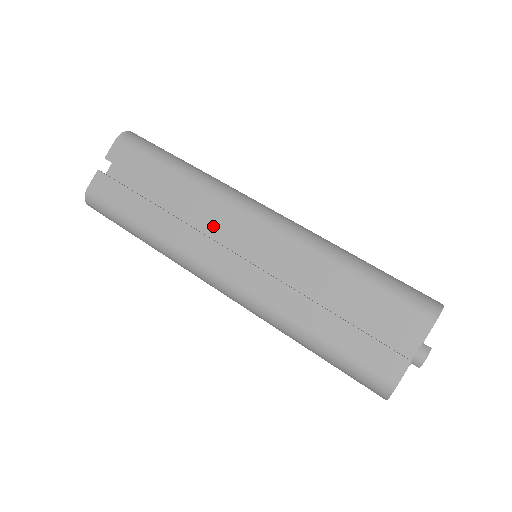
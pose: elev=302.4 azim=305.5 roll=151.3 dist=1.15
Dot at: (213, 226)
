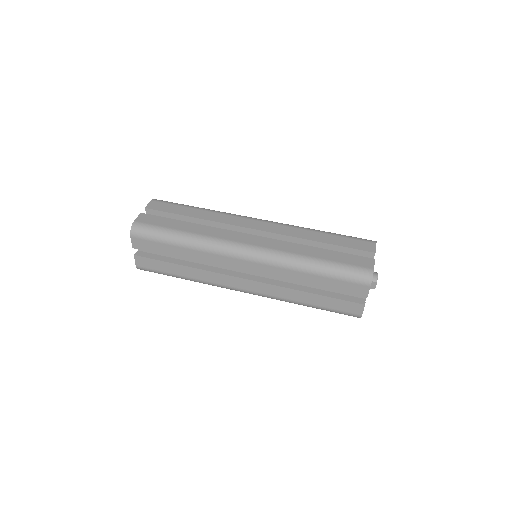
Dot at: occluded
